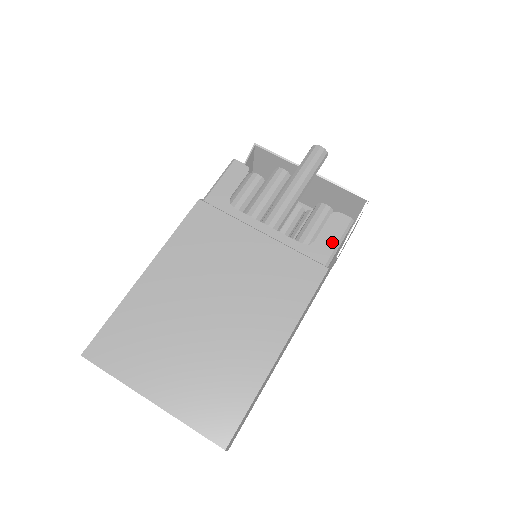
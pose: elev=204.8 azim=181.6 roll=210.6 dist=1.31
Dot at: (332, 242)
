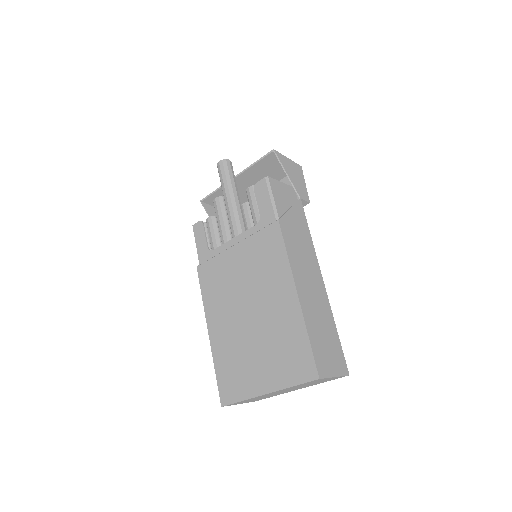
Dot at: (268, 204)
